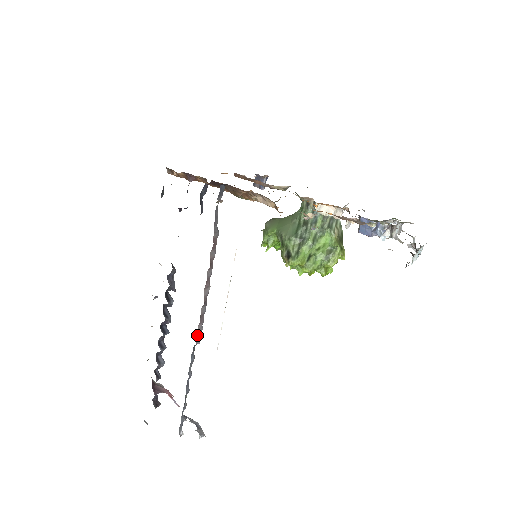
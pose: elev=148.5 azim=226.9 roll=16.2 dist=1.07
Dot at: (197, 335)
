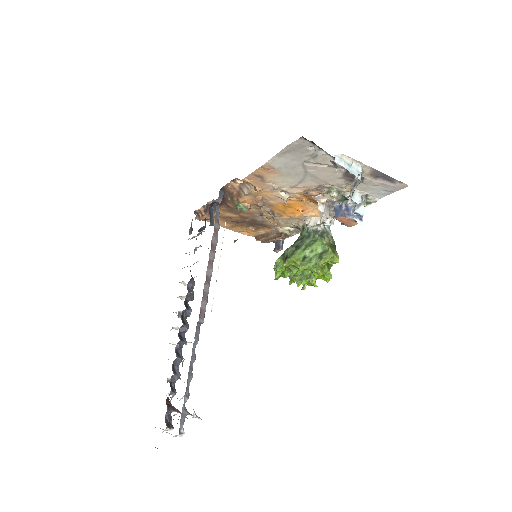
Dot at: (200, 311)
